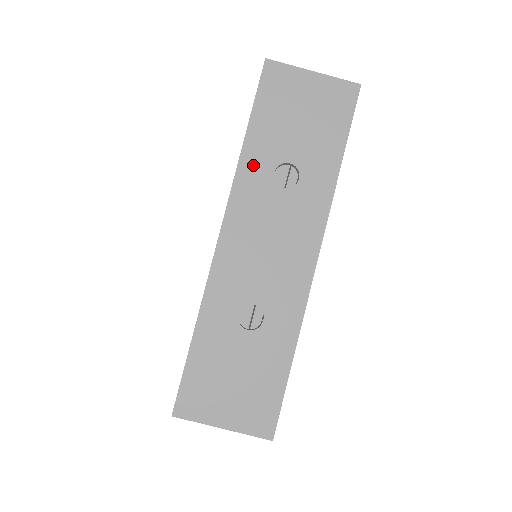
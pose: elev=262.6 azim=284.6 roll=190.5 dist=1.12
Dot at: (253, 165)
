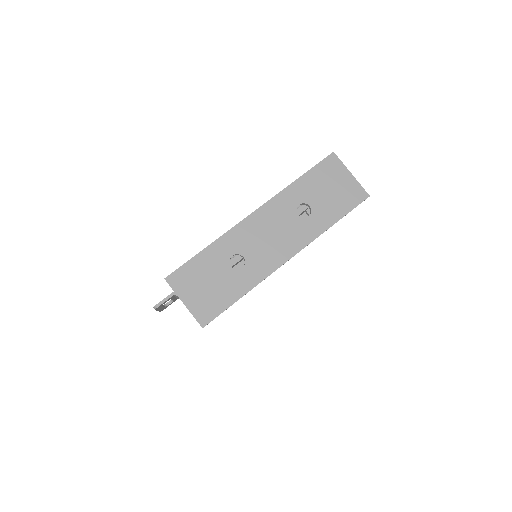
Dot at: (292, 194)
